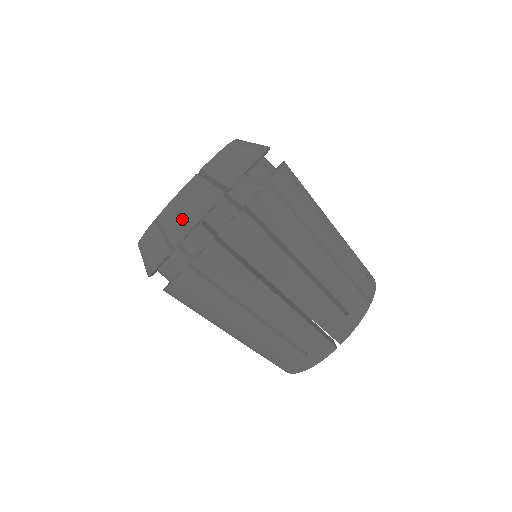
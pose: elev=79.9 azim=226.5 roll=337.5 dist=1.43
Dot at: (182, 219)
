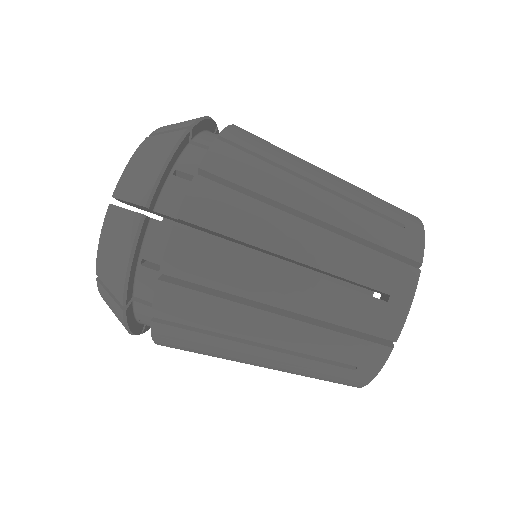
Dot at: (114, 269)
